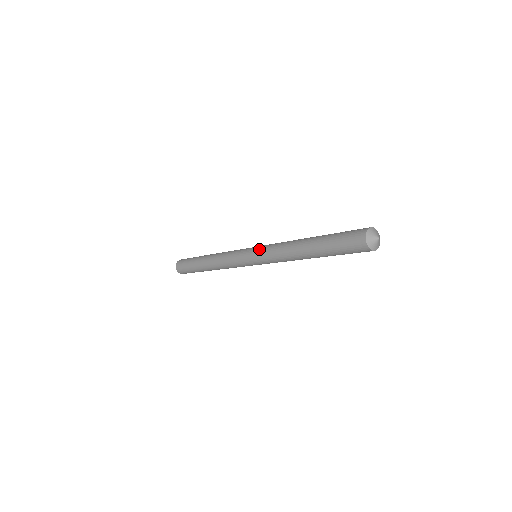
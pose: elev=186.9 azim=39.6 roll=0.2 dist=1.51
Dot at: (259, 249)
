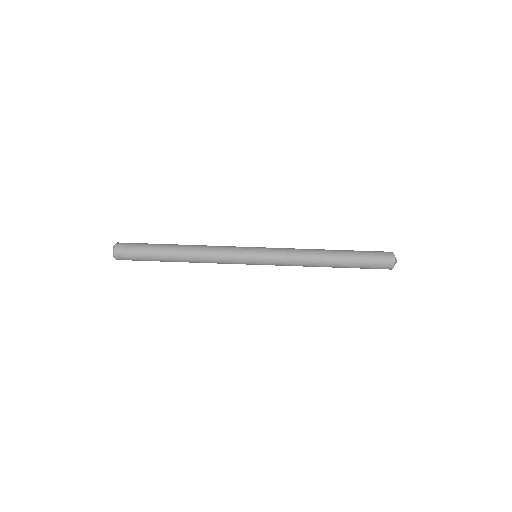
Dot at: (270, 251)
